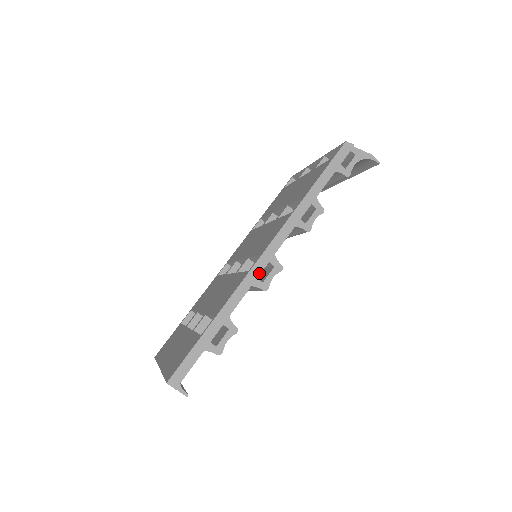
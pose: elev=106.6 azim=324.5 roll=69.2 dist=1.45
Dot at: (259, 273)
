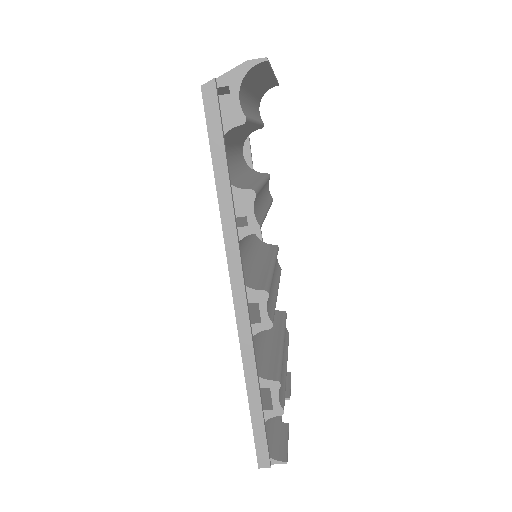
Dot at: (248, 321)
